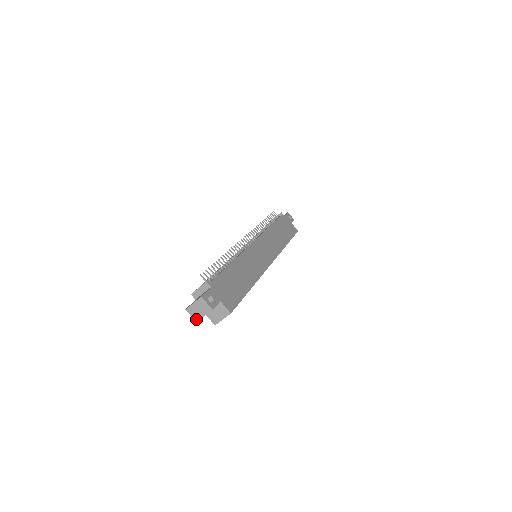
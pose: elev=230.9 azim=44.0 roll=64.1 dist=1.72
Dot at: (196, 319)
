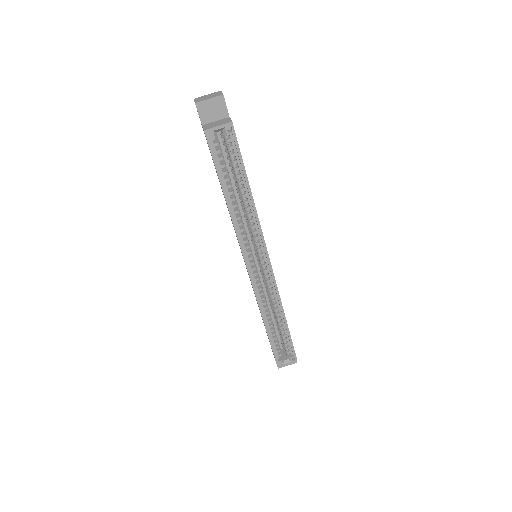
Dot at: (197, 101)
